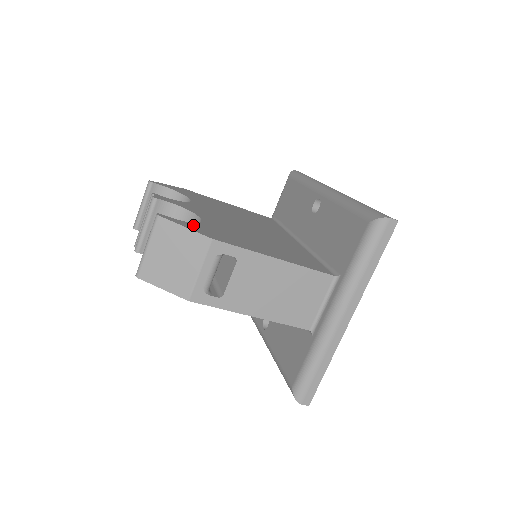
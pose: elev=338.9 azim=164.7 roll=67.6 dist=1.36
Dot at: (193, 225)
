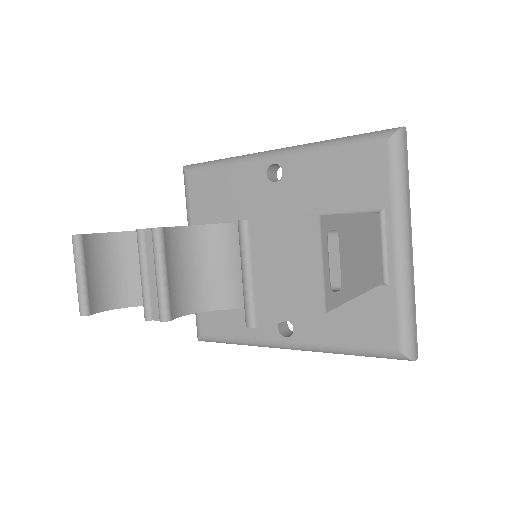
Dot at: occluded
